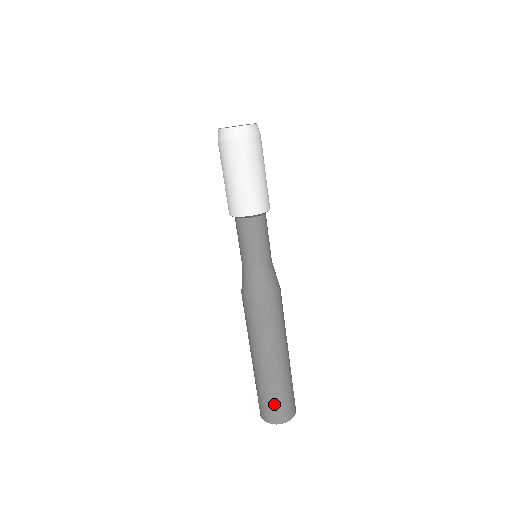
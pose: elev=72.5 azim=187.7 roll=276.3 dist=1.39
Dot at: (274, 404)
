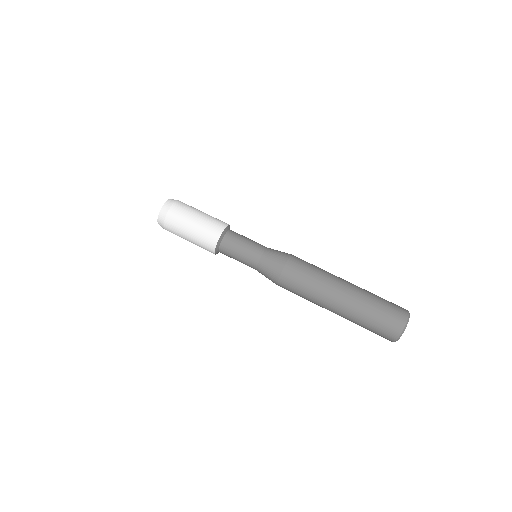
Dot at: (388, 304)
